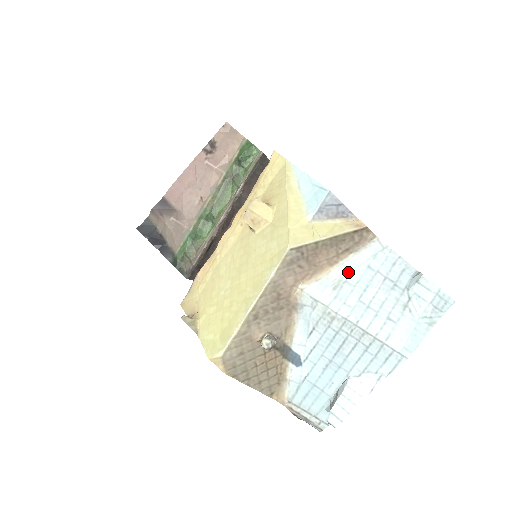
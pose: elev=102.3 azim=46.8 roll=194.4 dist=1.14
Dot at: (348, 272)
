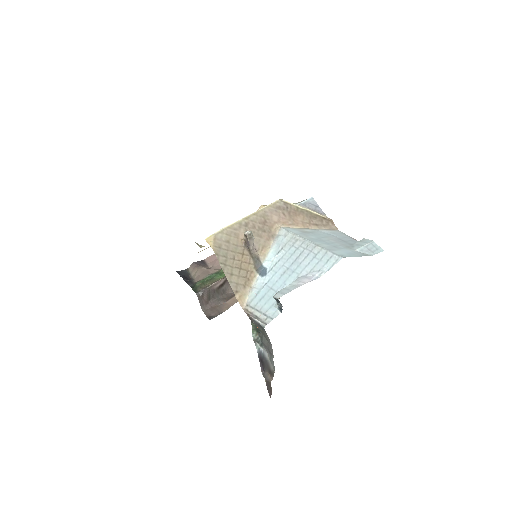
Dot at: (314, 231)
